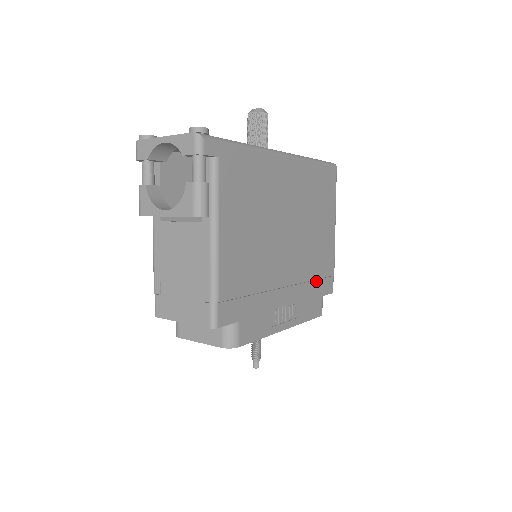
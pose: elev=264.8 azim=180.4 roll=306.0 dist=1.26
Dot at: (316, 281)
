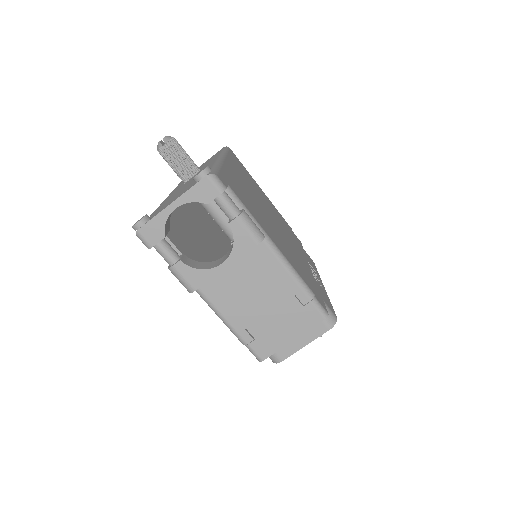
Dot at: occluded
